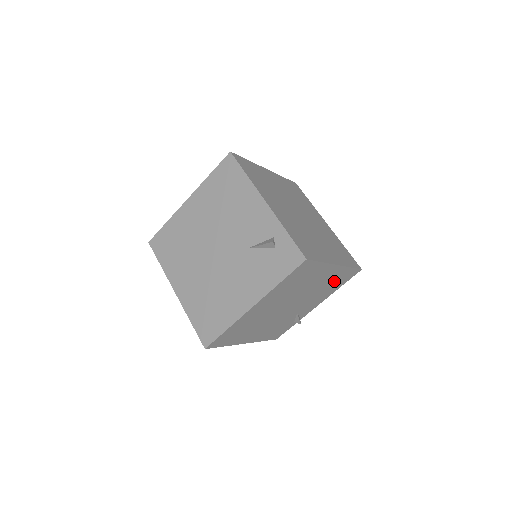
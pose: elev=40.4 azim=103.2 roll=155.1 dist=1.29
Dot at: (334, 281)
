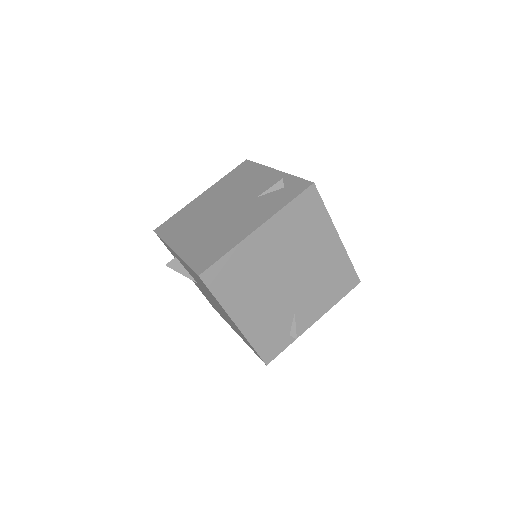
Dot at: (334, 275)
